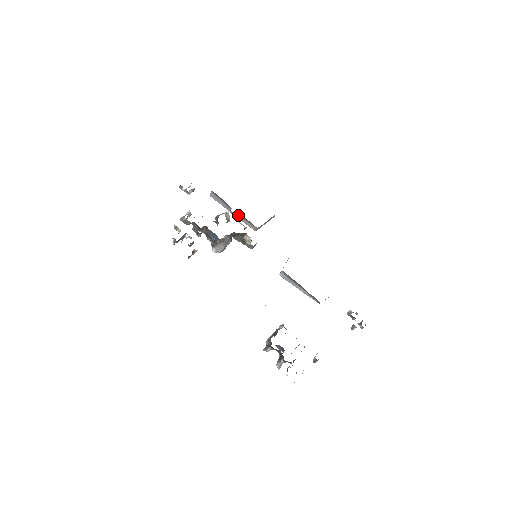
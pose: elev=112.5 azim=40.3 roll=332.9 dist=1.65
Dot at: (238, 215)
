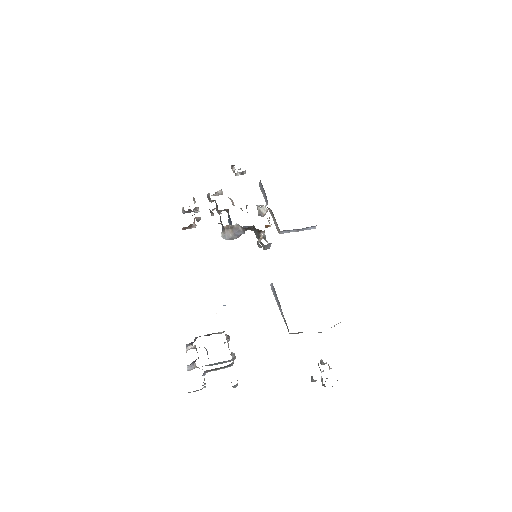
Dot at: (271, 212)
